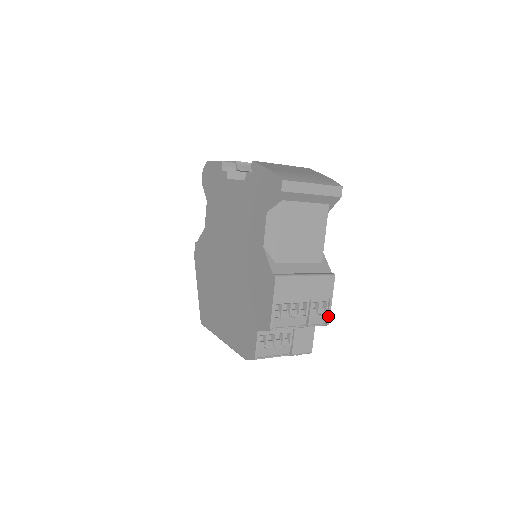
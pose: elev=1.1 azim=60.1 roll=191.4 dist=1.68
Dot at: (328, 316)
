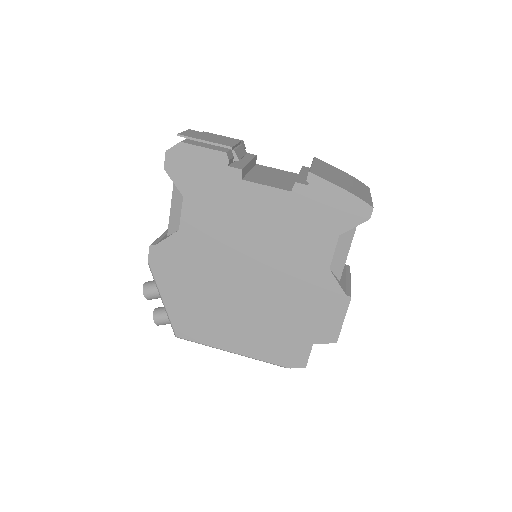
Dot at: occluded
